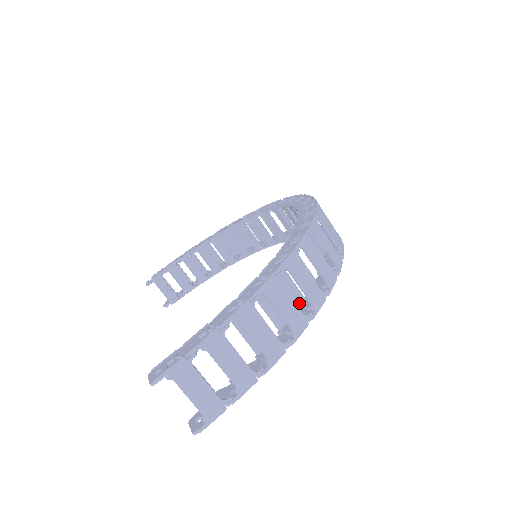
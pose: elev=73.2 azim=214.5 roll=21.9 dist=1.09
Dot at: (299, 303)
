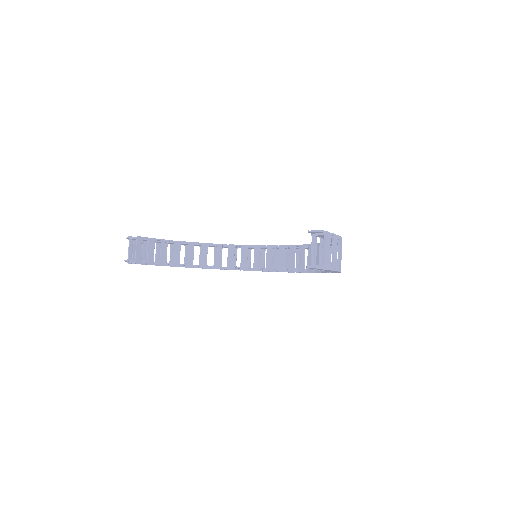
Dot at: occluded
